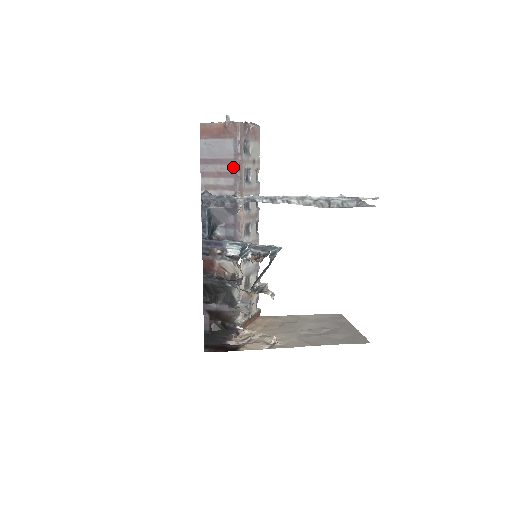
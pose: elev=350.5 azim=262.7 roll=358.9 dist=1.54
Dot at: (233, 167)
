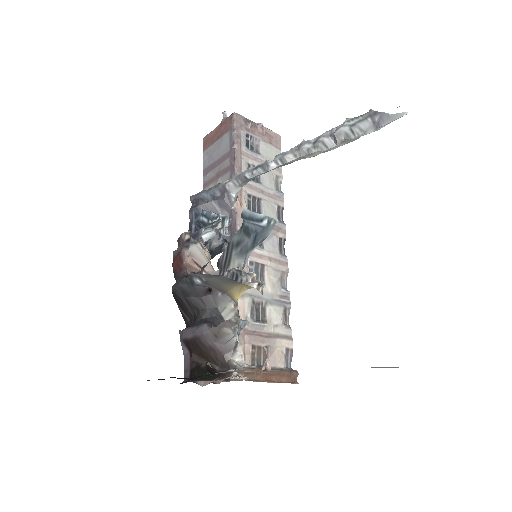
Dot at: (229, 159)
